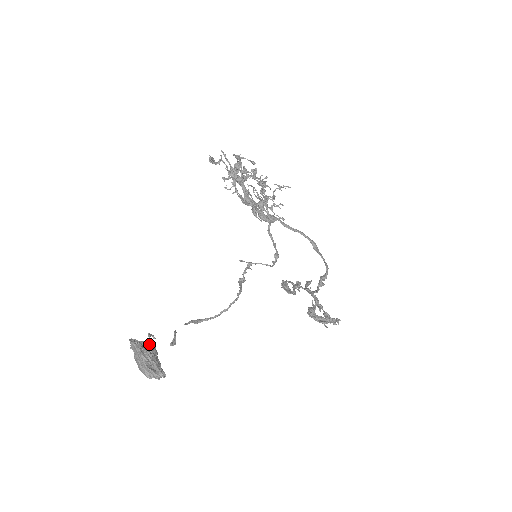
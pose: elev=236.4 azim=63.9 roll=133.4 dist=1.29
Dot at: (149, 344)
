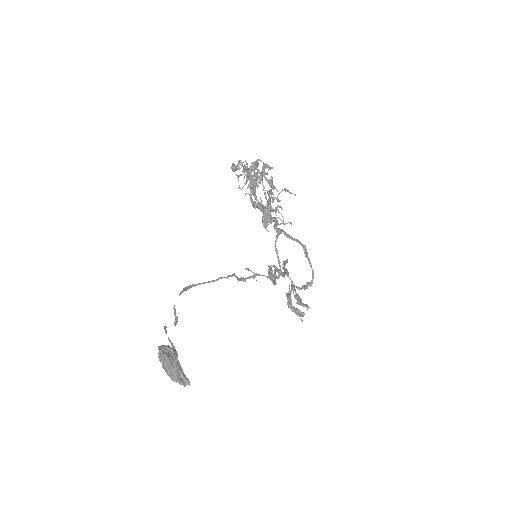
Dot at: (175, 354)
